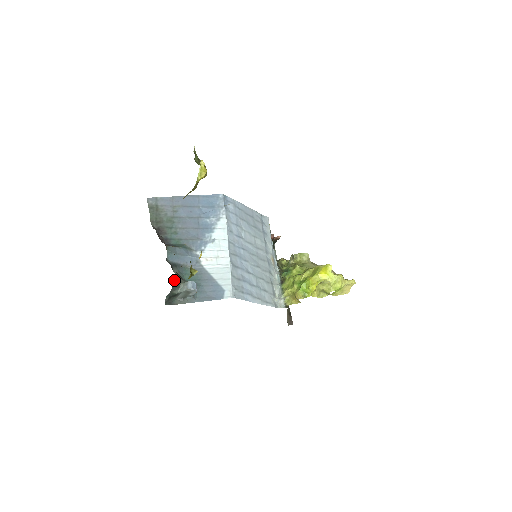
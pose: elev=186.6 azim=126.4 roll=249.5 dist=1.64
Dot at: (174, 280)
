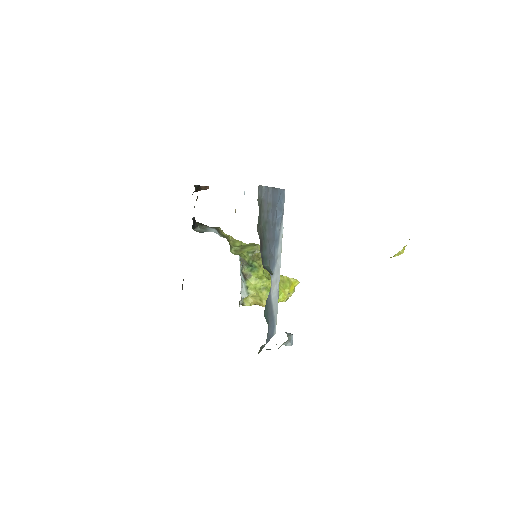
Dot at: occluded
